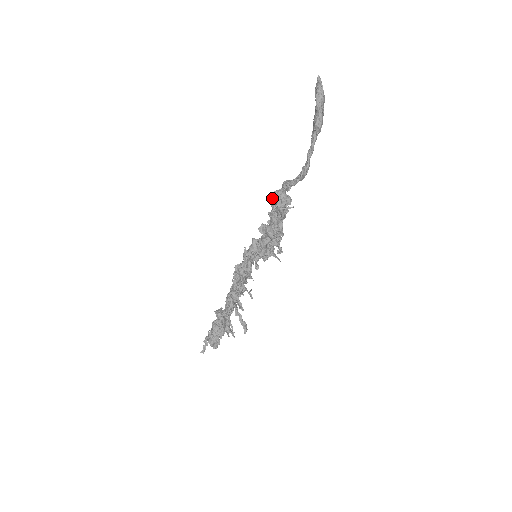
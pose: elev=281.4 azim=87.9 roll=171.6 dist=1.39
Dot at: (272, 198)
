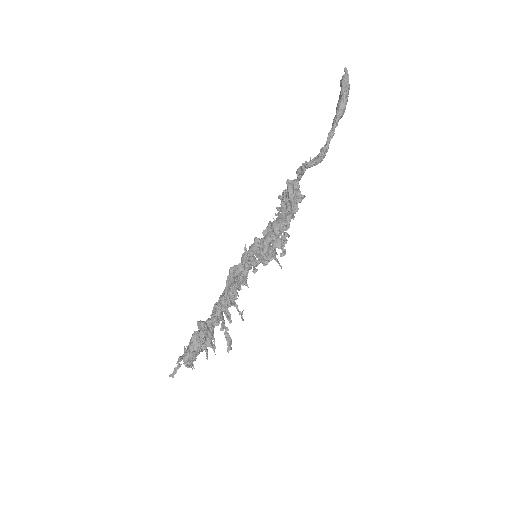
Dot at: (283, 191)
